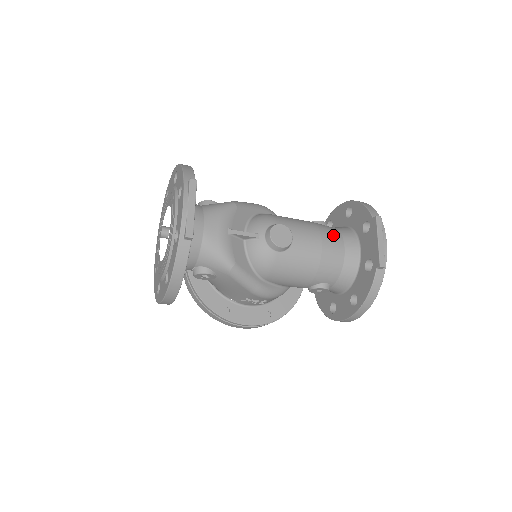
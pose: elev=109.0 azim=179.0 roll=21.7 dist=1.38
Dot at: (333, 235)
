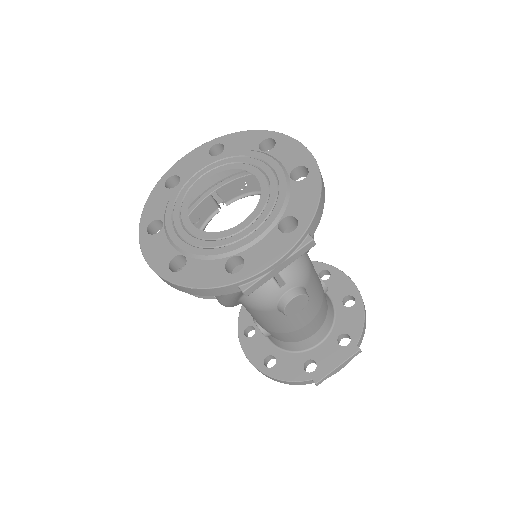
Dot at: (321, 319)
